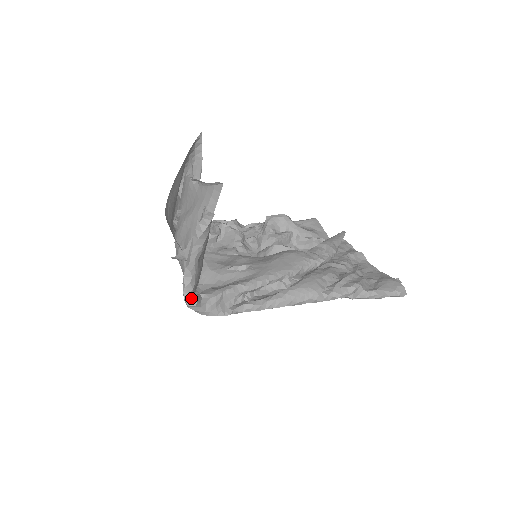
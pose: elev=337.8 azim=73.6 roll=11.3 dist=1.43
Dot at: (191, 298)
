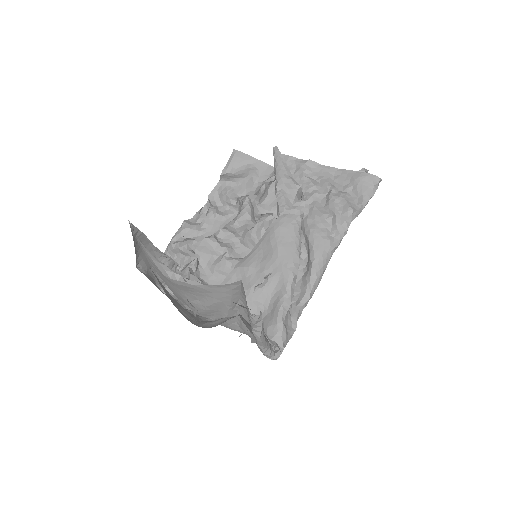
Dot at: occluded
